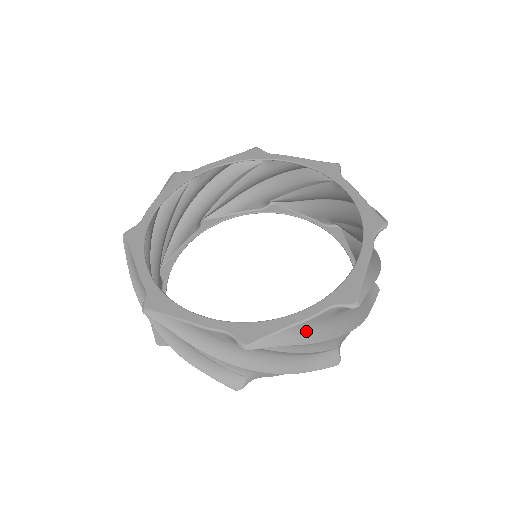
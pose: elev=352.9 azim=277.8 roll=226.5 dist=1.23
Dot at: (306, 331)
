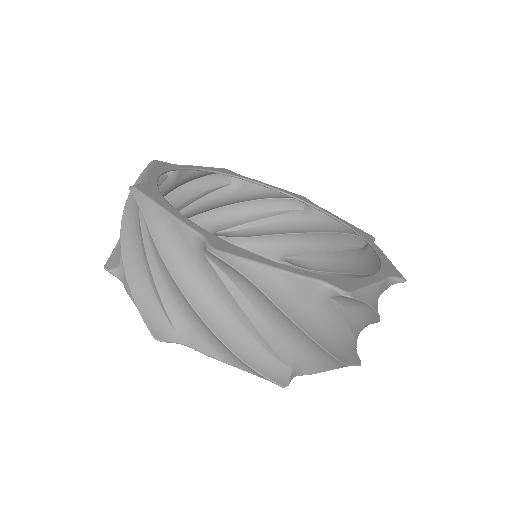
Dot at: (375, 298)
